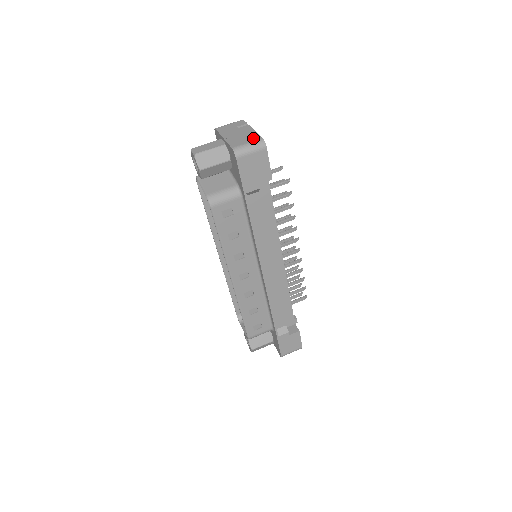
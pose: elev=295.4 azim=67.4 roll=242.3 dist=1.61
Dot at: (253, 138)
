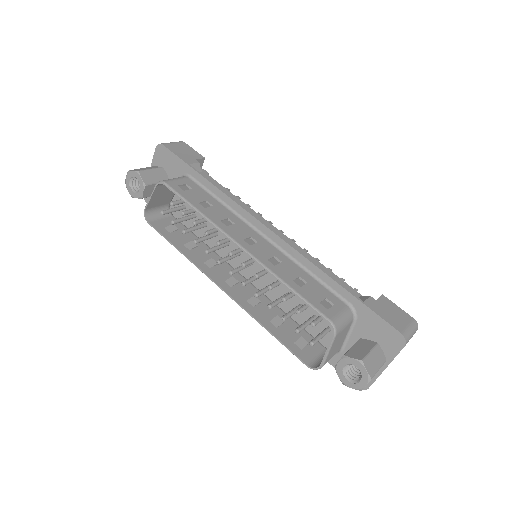
Dot at: occluded
